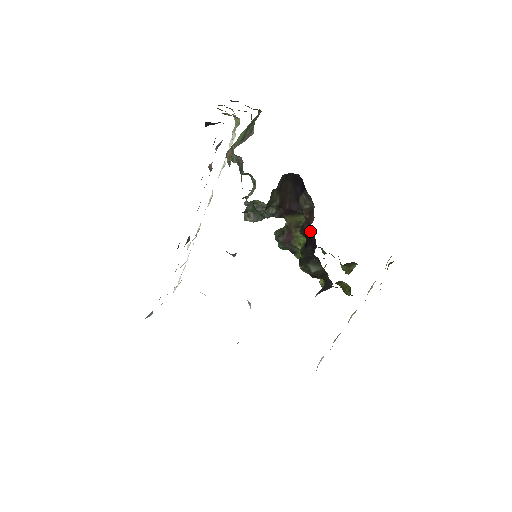
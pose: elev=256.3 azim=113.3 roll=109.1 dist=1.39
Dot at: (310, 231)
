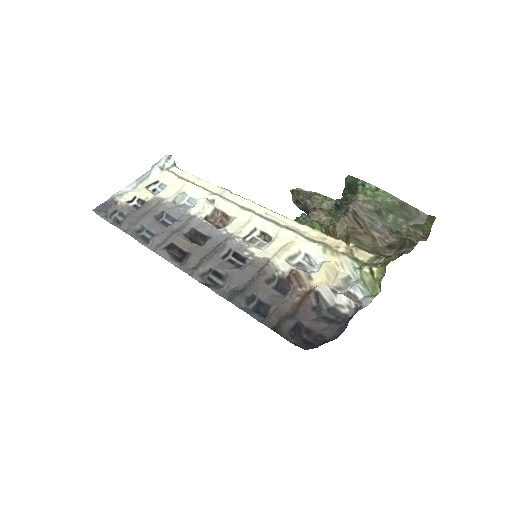
Dot at: occluded
